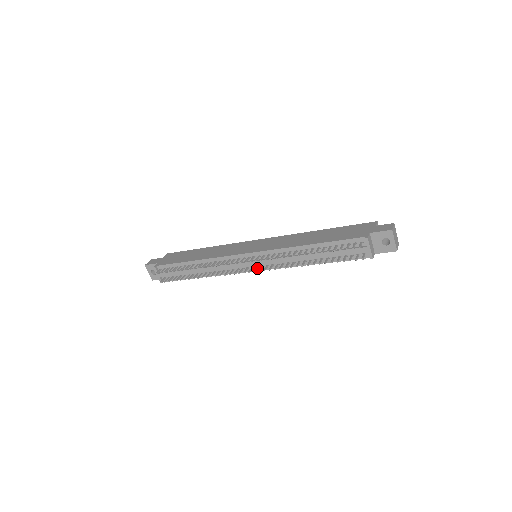
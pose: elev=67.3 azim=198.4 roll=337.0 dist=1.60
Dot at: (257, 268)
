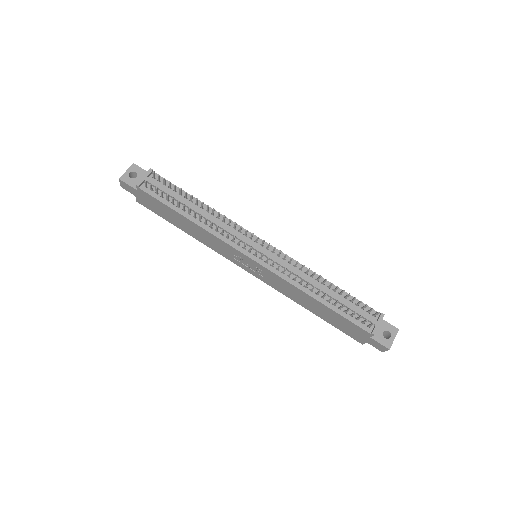
Dot at: (262, 258)
